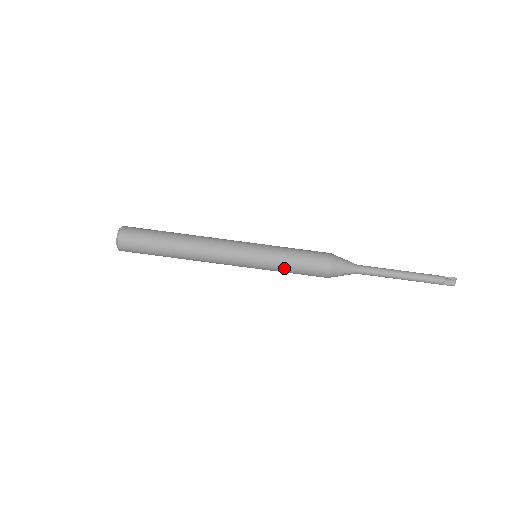
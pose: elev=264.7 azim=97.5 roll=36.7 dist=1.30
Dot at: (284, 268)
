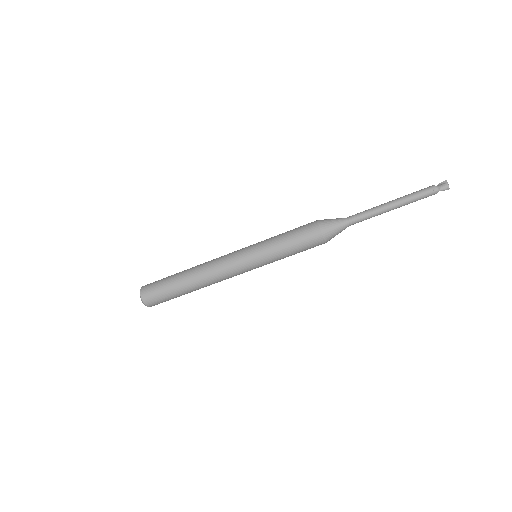
Dot at: (280, 250)
